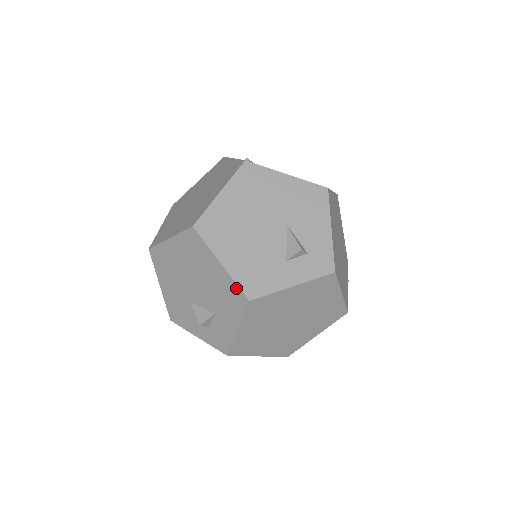
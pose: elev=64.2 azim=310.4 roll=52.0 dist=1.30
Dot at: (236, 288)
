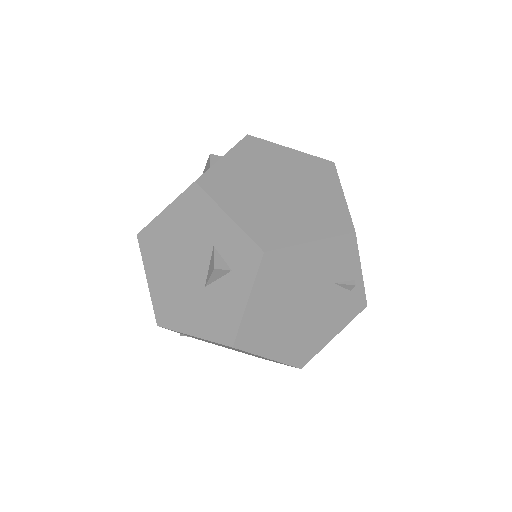
Dot at: (184, 197)
